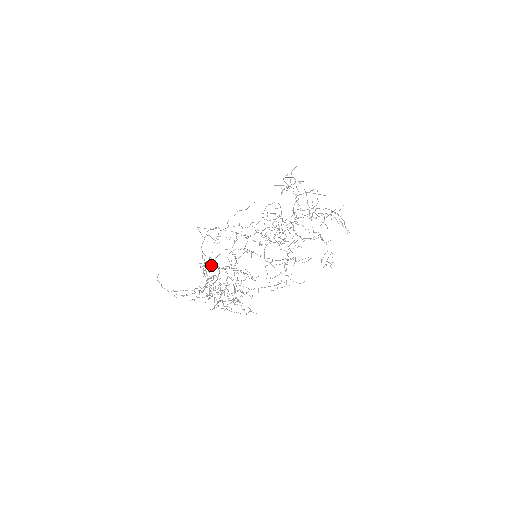
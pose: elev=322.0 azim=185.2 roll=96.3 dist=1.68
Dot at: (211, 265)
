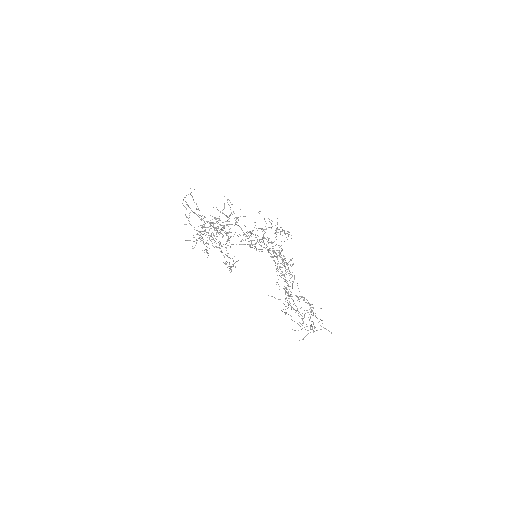
Dot at: (230, 224)
